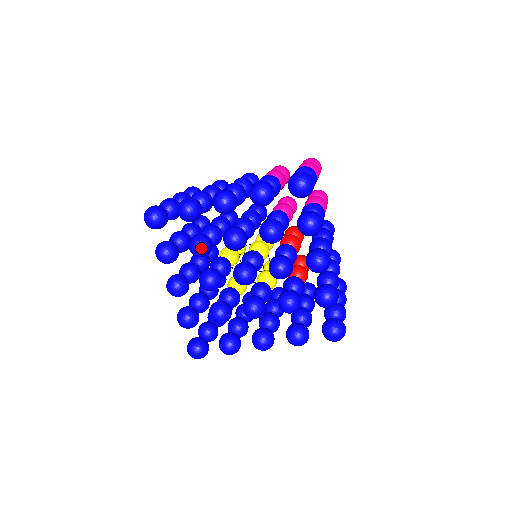
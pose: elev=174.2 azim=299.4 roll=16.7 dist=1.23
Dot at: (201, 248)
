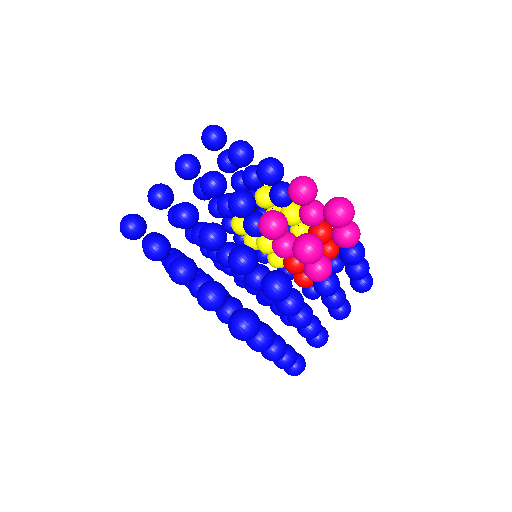
Dot at: occluded
